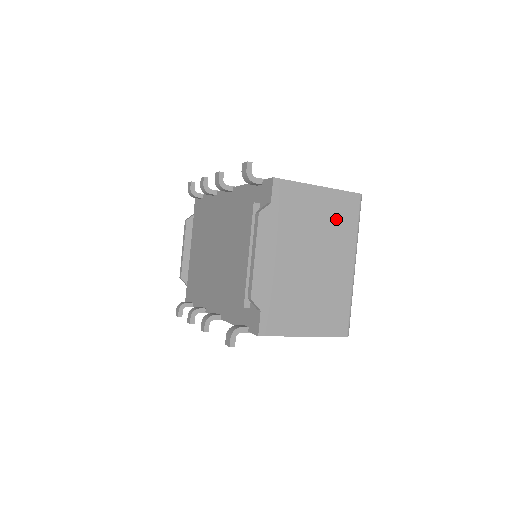
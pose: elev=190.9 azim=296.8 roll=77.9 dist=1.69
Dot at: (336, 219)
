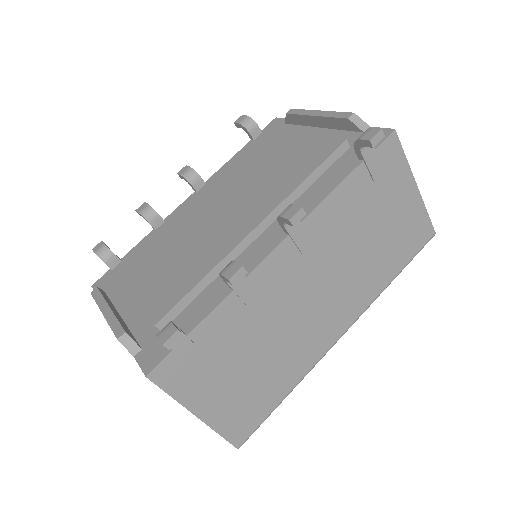
Dot at: occluded
